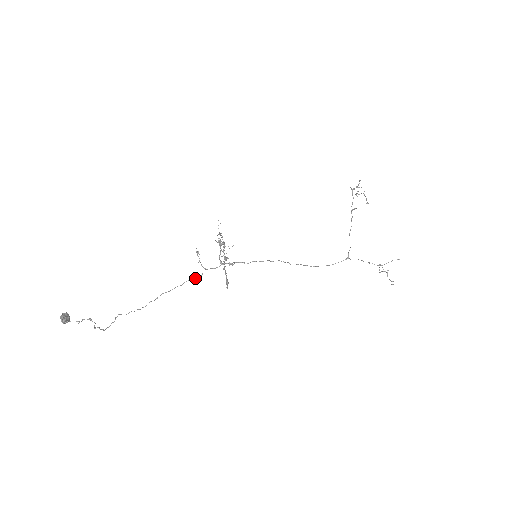
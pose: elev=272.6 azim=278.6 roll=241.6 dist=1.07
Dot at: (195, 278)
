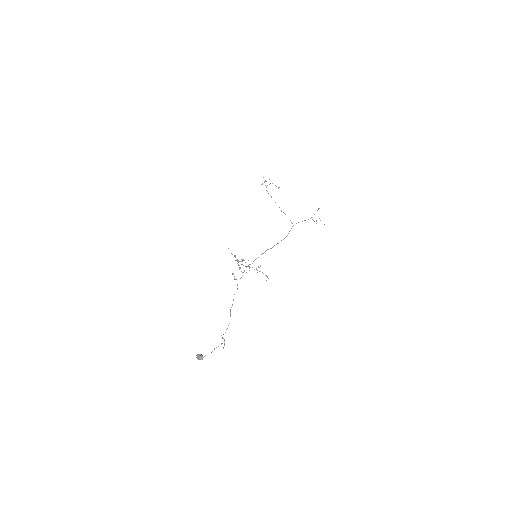
Dot at: occluded
